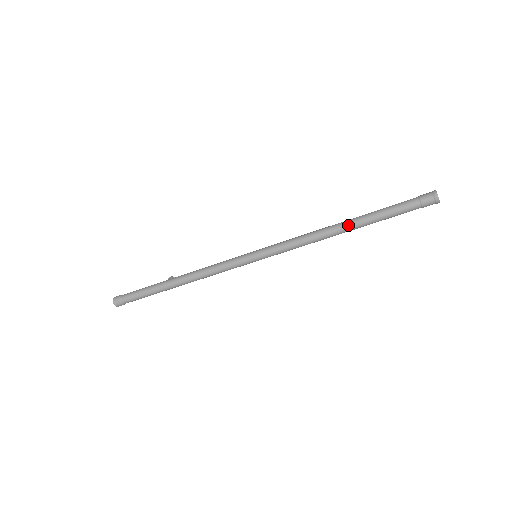
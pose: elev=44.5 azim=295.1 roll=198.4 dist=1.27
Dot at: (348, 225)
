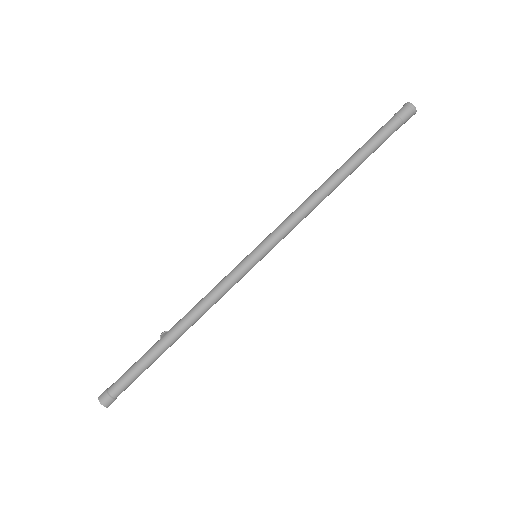
Dot at: (341, 174)
